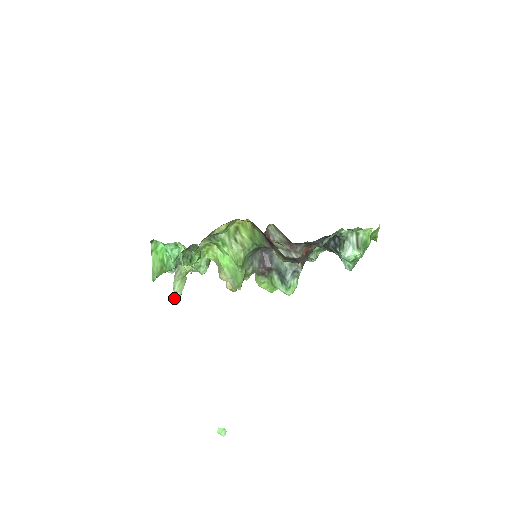
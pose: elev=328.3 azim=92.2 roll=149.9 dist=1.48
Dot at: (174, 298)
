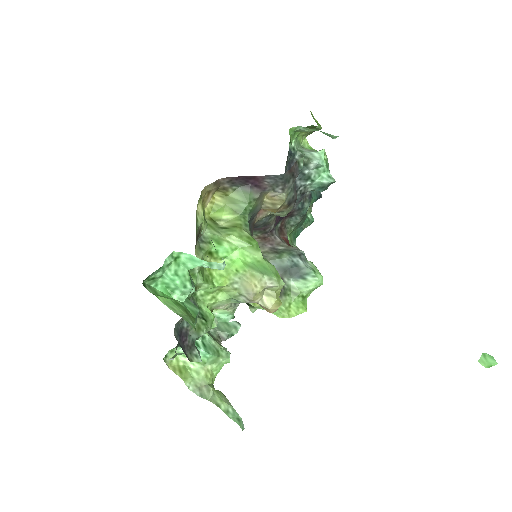
Dot at: occluded
